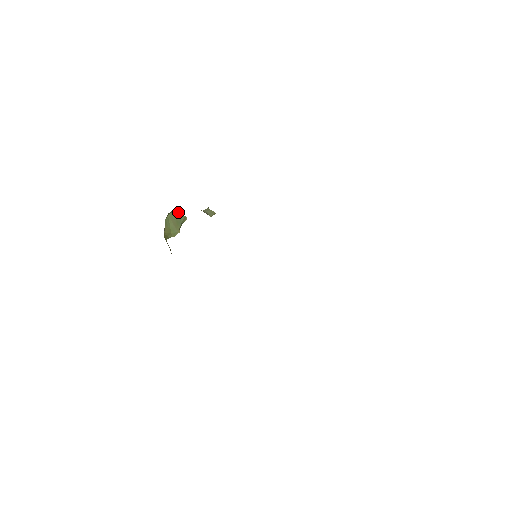
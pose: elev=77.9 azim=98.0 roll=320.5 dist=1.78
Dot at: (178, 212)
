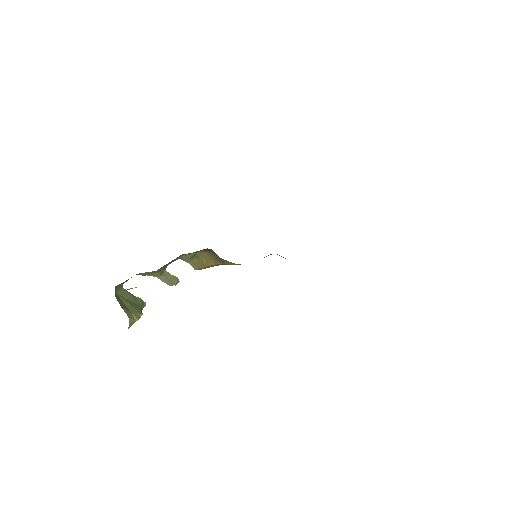
Dot at: (129, 292)
